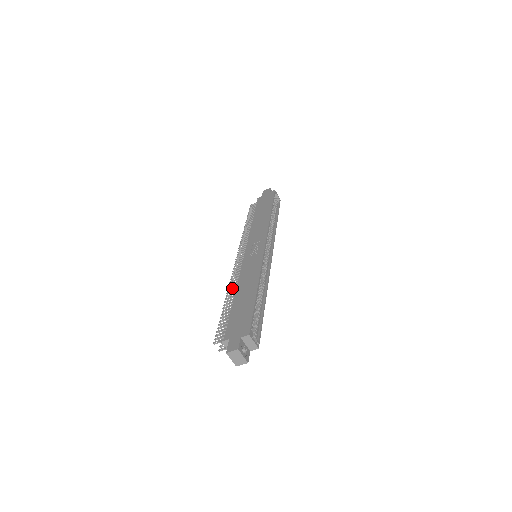
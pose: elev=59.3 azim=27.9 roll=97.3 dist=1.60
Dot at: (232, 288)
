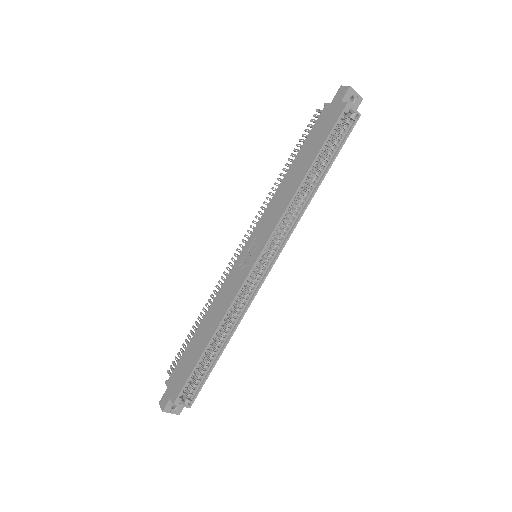
Dot at: (210, 302)
